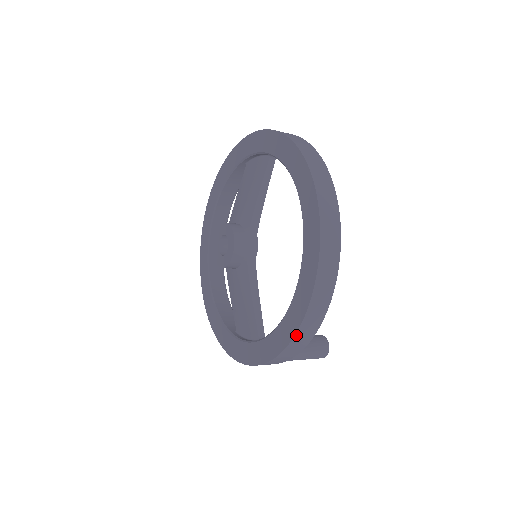
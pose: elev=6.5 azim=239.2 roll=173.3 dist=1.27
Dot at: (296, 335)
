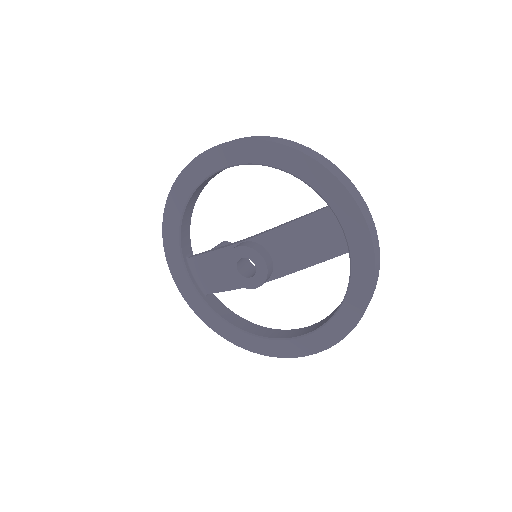
Dot at: (239, 346)
